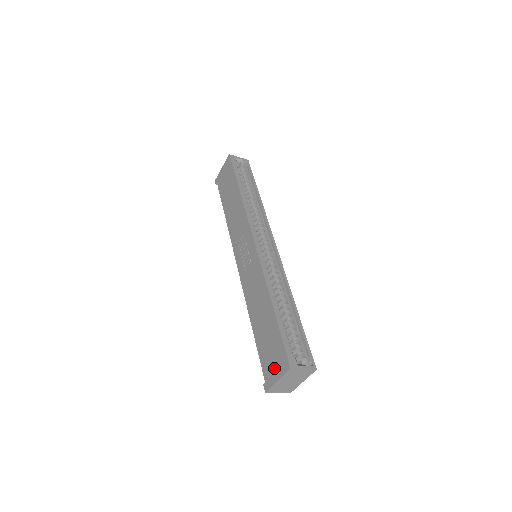
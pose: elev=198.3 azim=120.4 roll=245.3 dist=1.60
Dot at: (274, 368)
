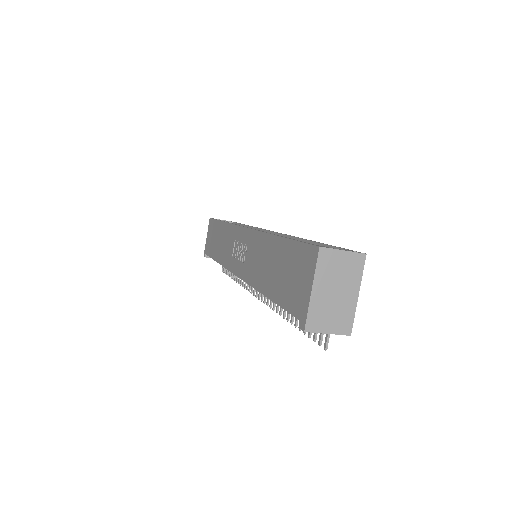
Dot at: (302, 284)
